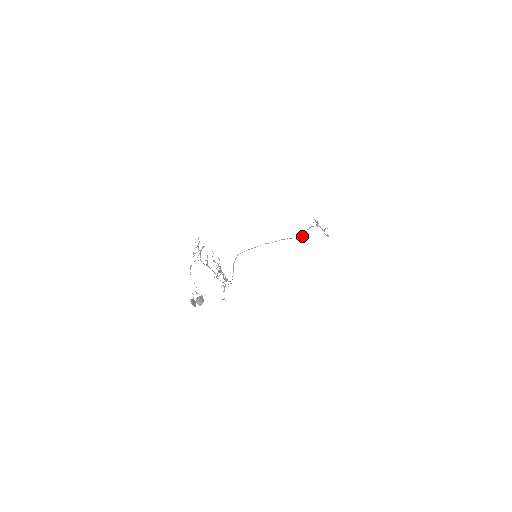
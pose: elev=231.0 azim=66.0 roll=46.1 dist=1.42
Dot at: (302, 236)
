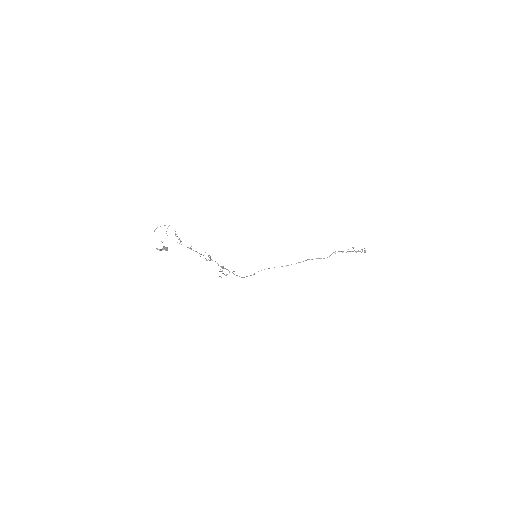
Dot at: (330, 255)
